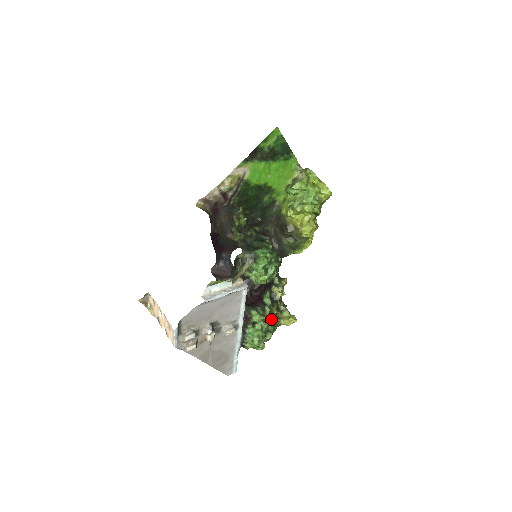
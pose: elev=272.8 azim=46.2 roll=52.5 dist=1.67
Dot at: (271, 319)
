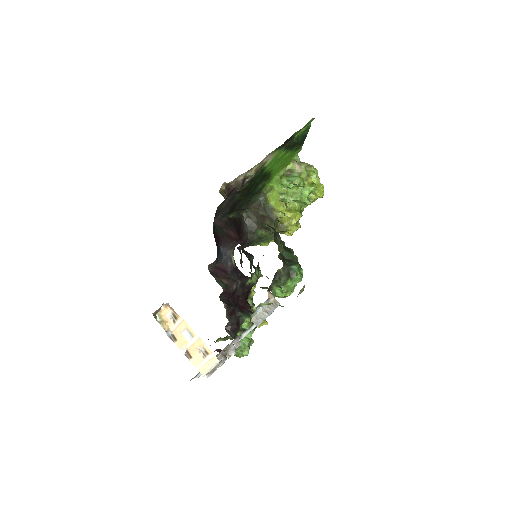
Dot at: occluded
